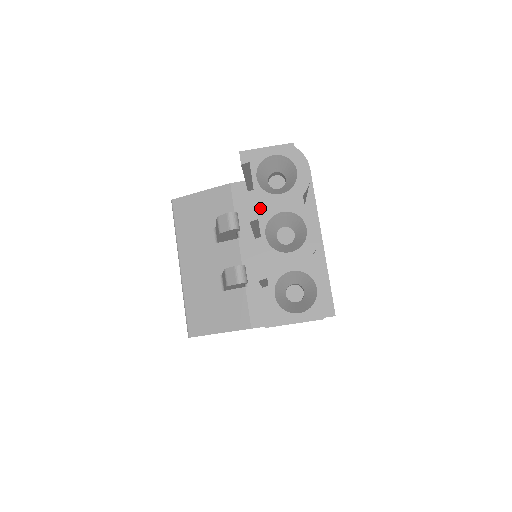
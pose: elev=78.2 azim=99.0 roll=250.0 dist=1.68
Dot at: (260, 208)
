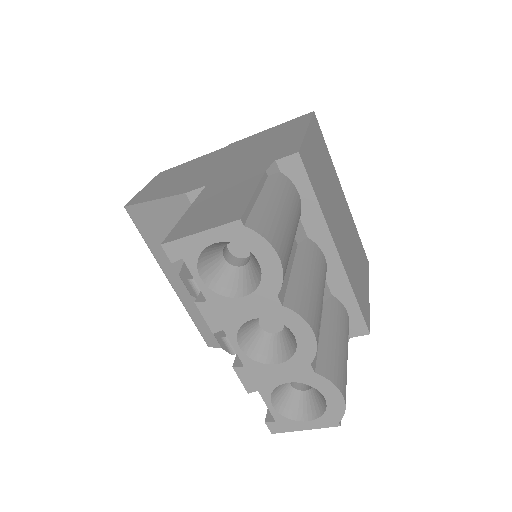
Dot at: (221, 317)
